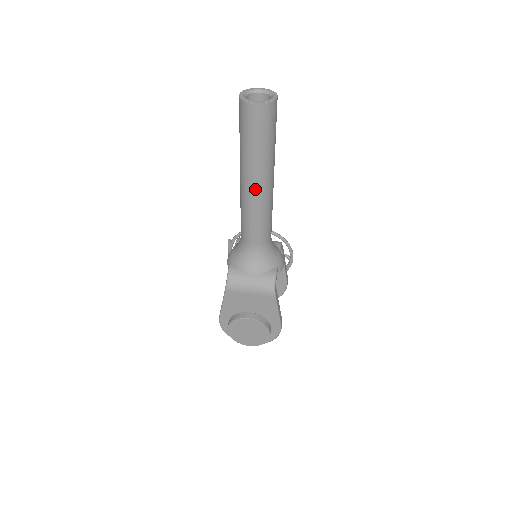
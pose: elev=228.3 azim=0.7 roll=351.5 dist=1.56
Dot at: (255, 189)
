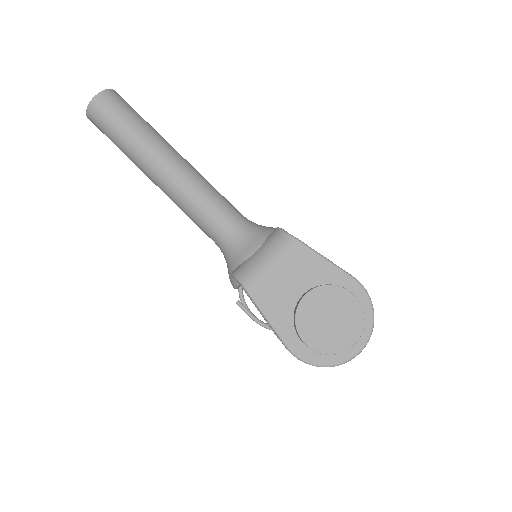
Dot at: (168, 166)
